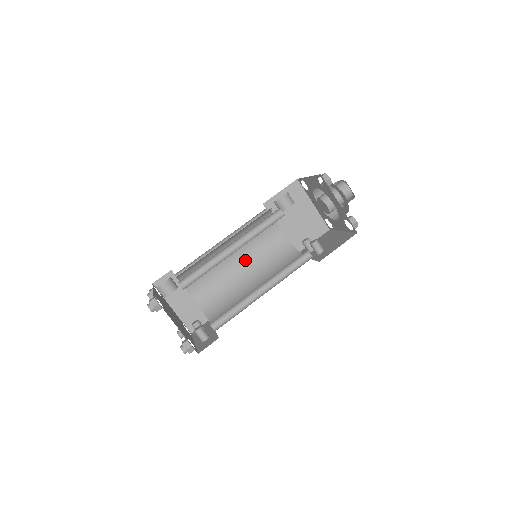
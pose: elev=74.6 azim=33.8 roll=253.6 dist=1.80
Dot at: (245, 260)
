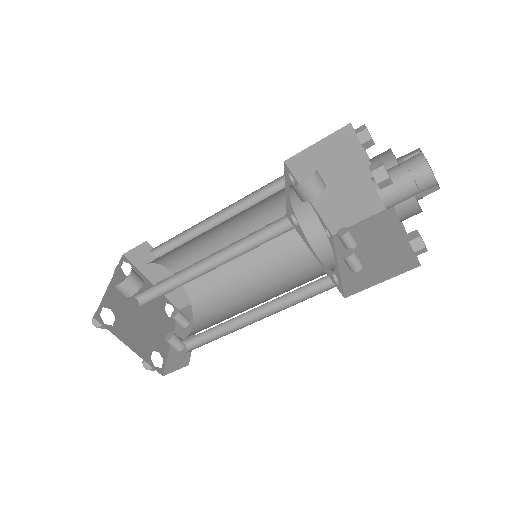
Dot at: occluded
